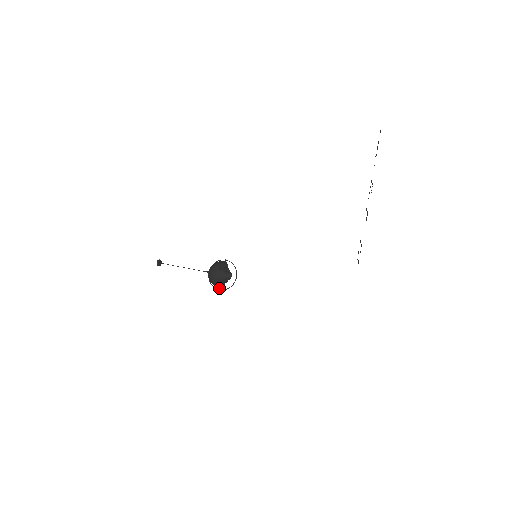
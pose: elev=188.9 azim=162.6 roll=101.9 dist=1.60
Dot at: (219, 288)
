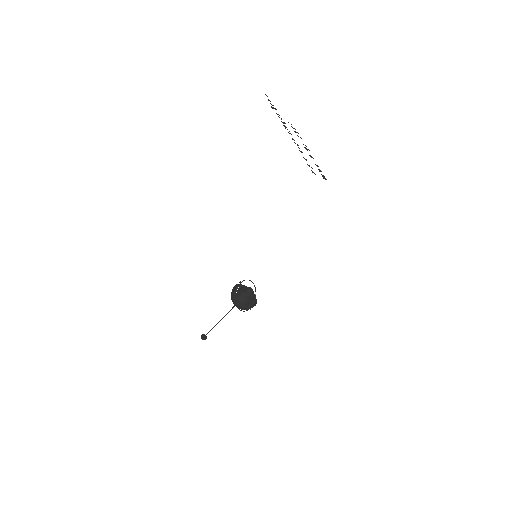
Dot at: (249, 307)
